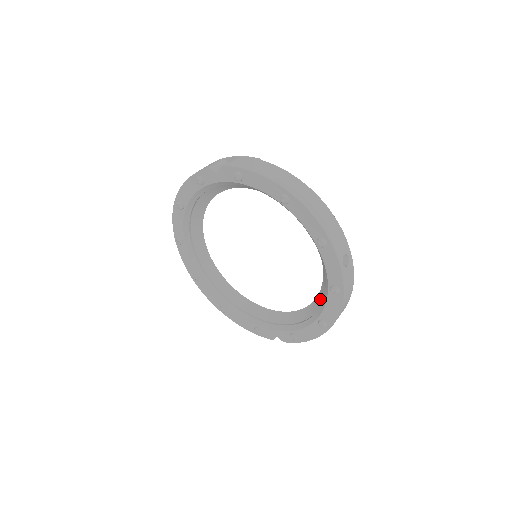
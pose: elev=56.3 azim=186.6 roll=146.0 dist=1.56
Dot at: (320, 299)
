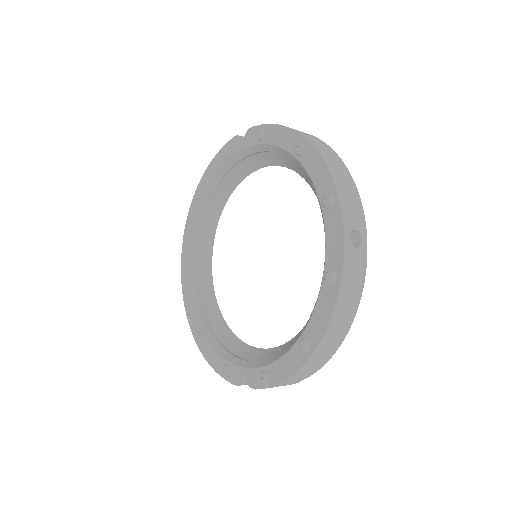
Dot at: occluded
